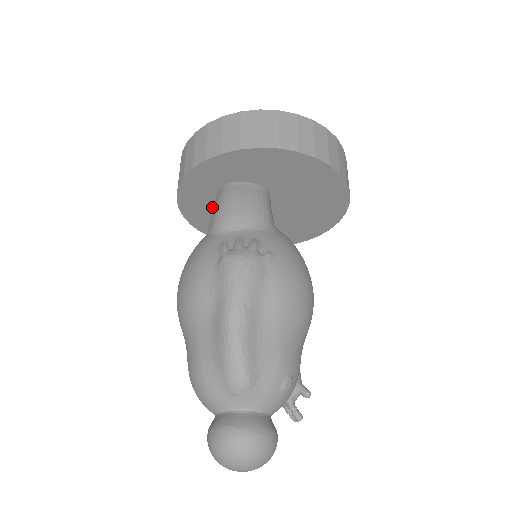
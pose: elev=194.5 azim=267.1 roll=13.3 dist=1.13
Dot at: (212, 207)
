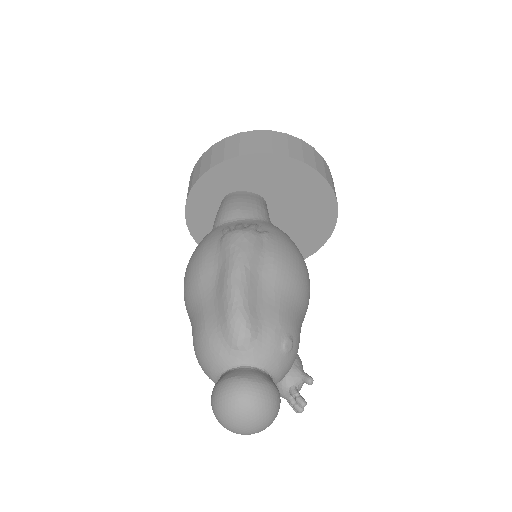
Dot at: occluded
